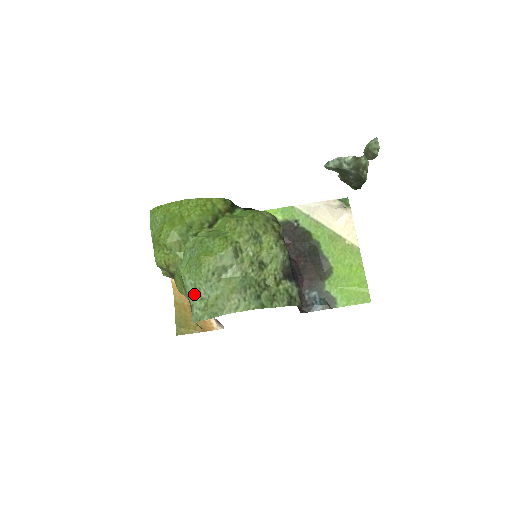
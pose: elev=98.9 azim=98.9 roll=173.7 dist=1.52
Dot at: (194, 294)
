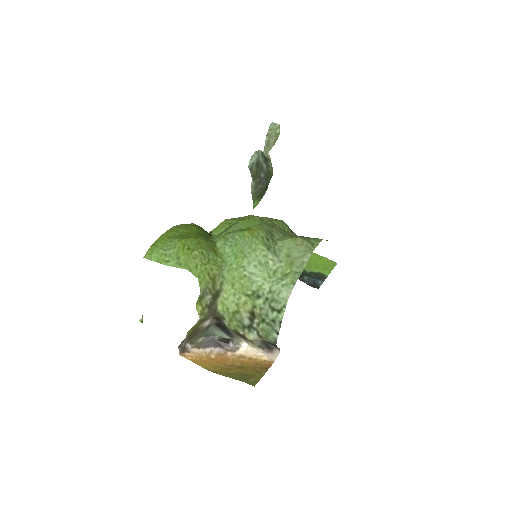
Dot at: (265, 274)
